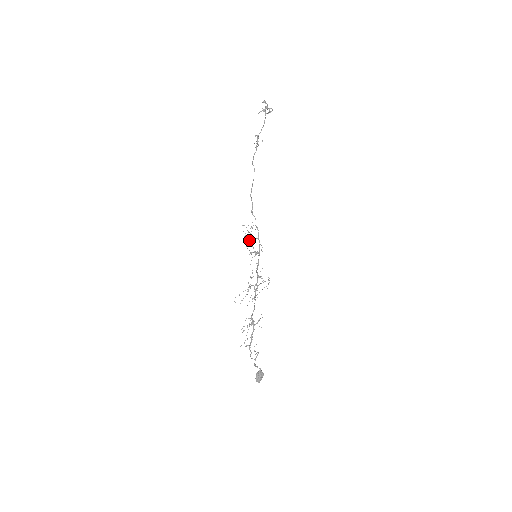
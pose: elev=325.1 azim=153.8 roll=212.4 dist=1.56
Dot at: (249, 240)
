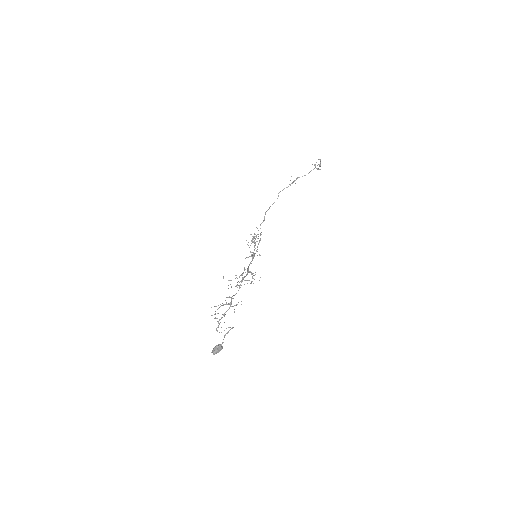
Dot at: occluded
